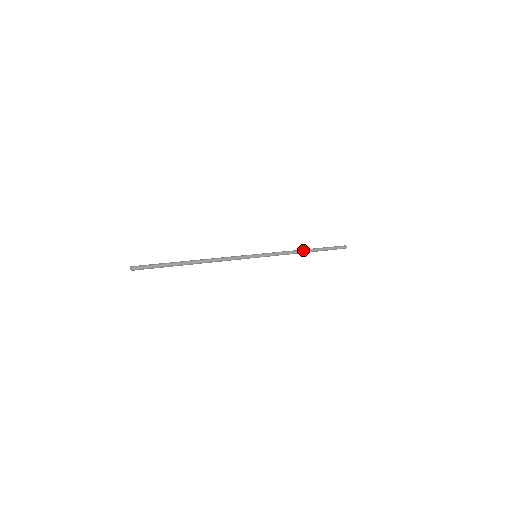
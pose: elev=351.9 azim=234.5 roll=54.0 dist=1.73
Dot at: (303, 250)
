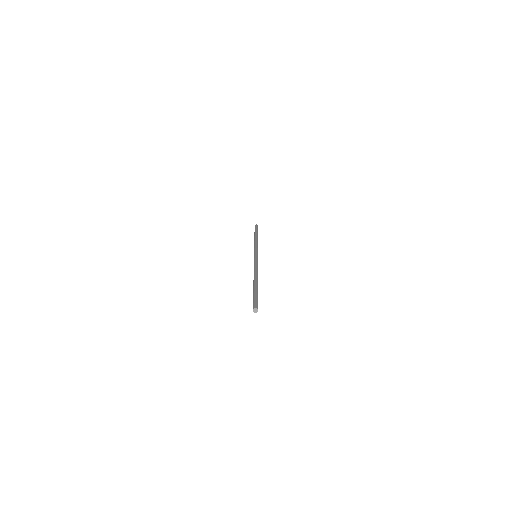
Dot at: occluded
